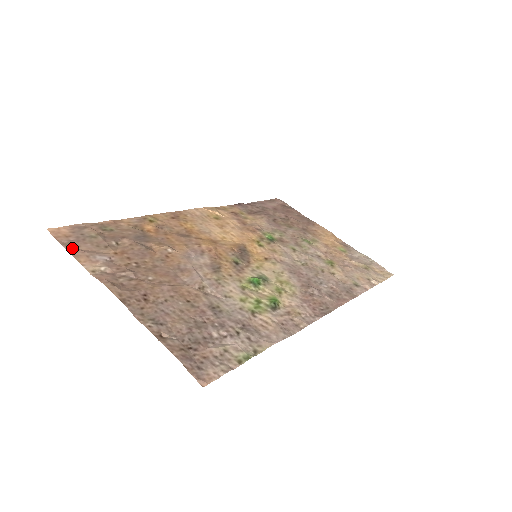
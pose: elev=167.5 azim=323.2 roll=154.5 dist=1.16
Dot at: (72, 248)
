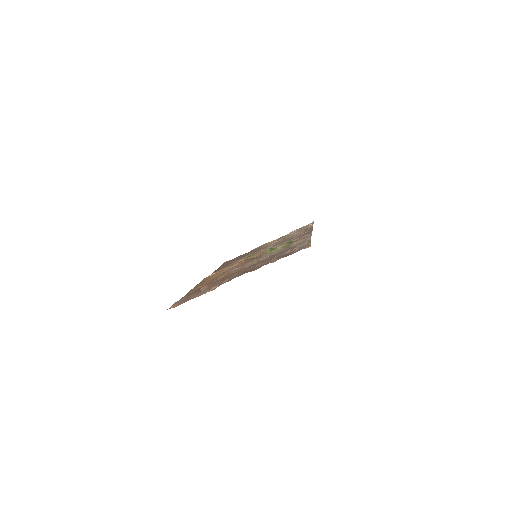
Dot at: occluded
